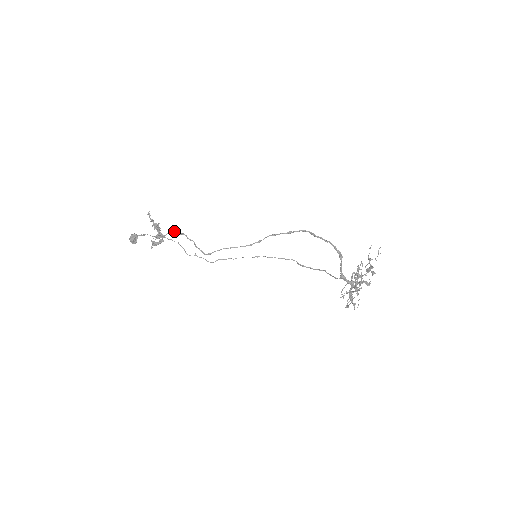
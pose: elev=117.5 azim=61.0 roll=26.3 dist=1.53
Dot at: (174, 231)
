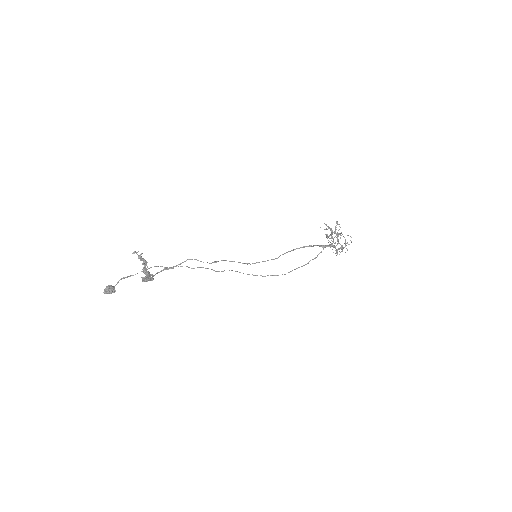
Dot at: (164, 268)
